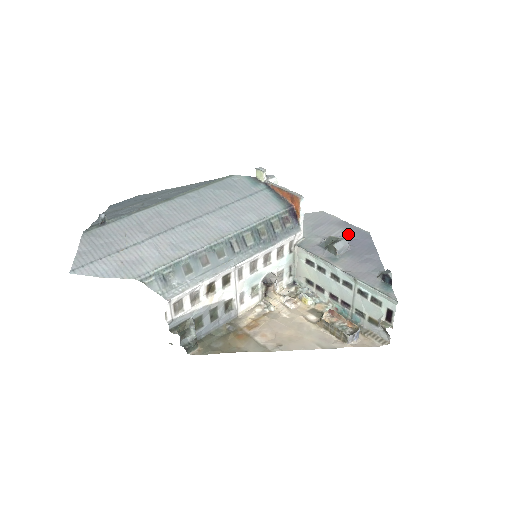
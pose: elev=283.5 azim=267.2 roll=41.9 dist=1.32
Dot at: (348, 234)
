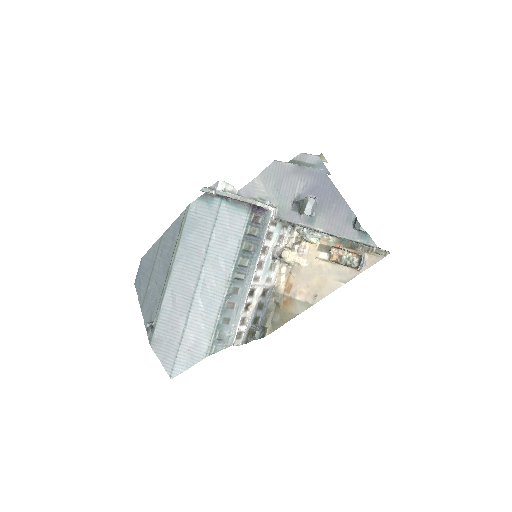
Dot at: (308, 183)
